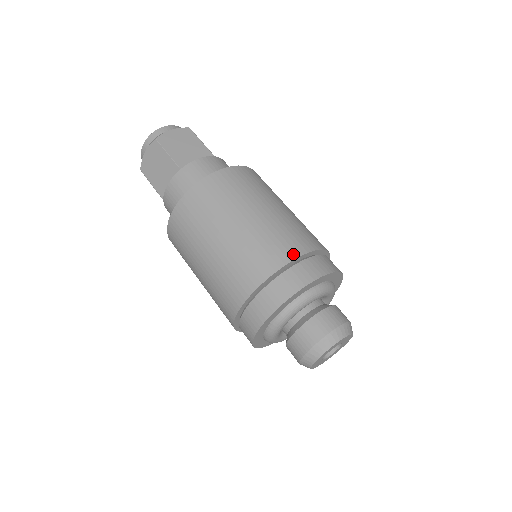
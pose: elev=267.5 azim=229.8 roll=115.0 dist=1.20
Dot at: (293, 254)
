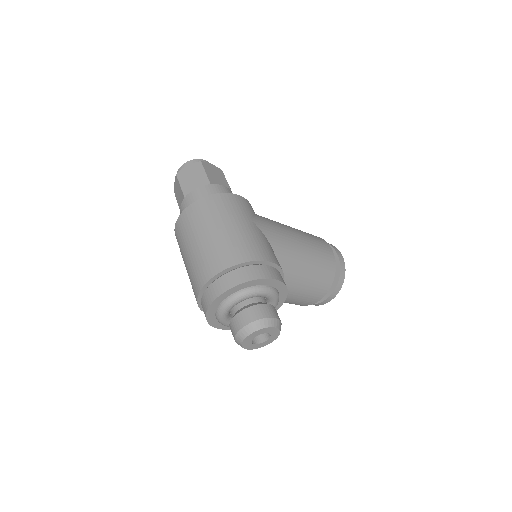
Dot at: (224, 266)
